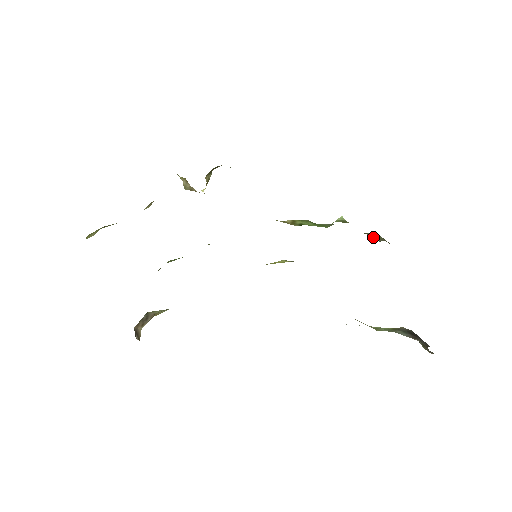
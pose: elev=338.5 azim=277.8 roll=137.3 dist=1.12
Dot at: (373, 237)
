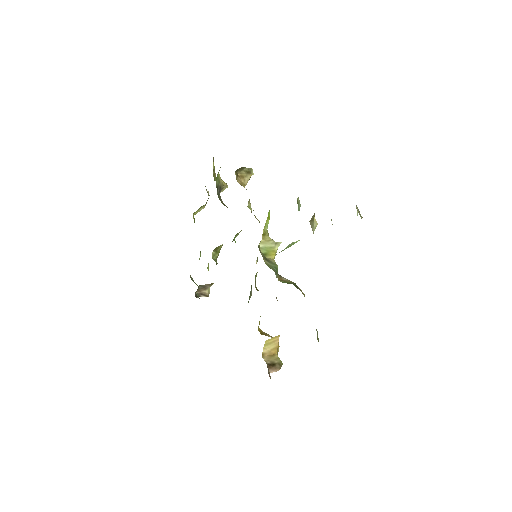
Dot at: occluded
